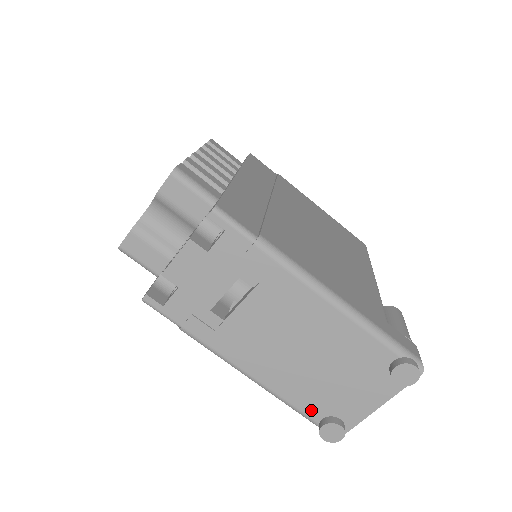
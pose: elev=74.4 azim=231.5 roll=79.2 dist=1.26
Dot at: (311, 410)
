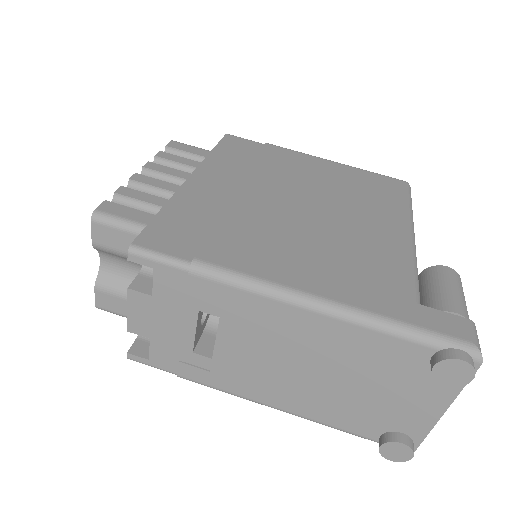
Dot at: (361, 429)
